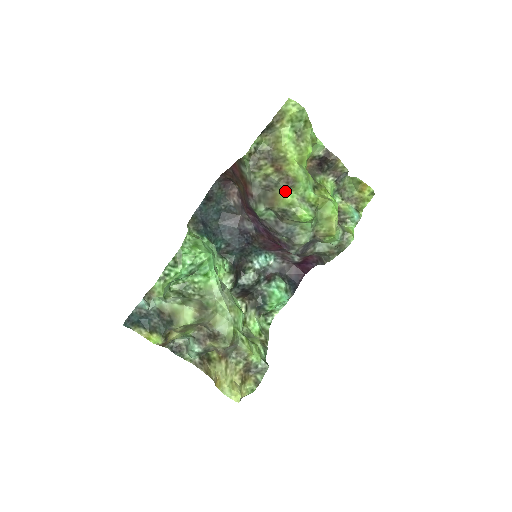
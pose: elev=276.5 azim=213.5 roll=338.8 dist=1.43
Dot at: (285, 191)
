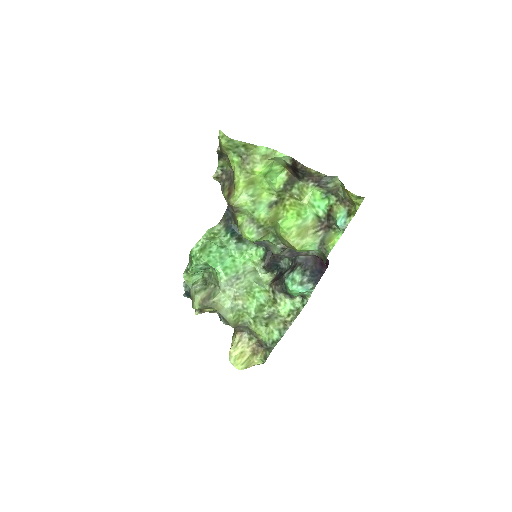
Dot at: (235, 214)
